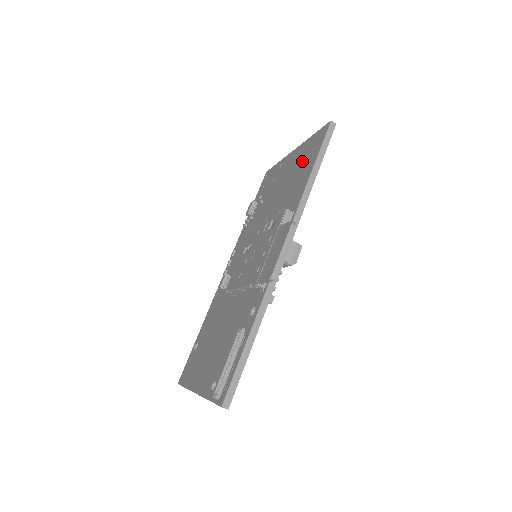
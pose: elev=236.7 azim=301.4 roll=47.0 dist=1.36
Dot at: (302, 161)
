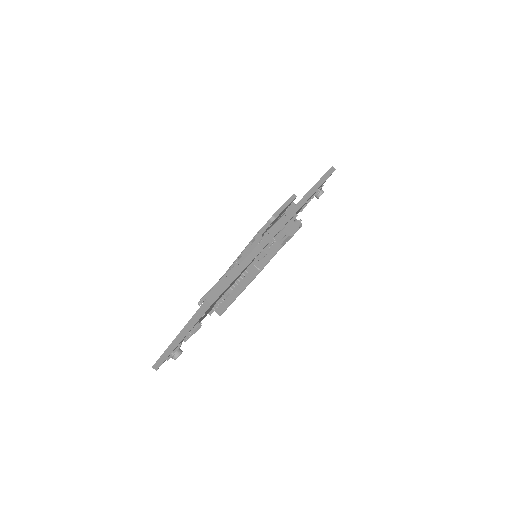
Dot at: occluded
